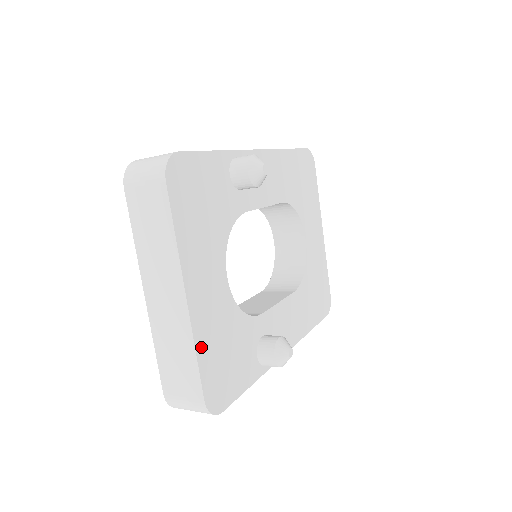
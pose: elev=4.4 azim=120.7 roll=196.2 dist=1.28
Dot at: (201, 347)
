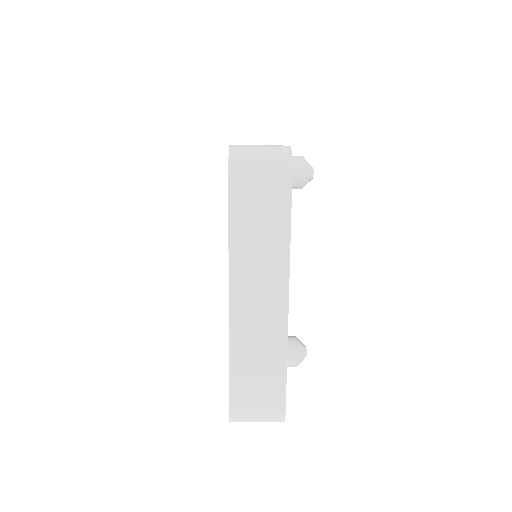
Dot at: occluded
